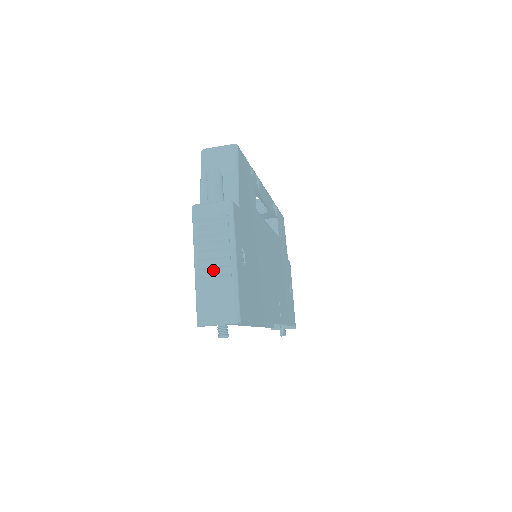
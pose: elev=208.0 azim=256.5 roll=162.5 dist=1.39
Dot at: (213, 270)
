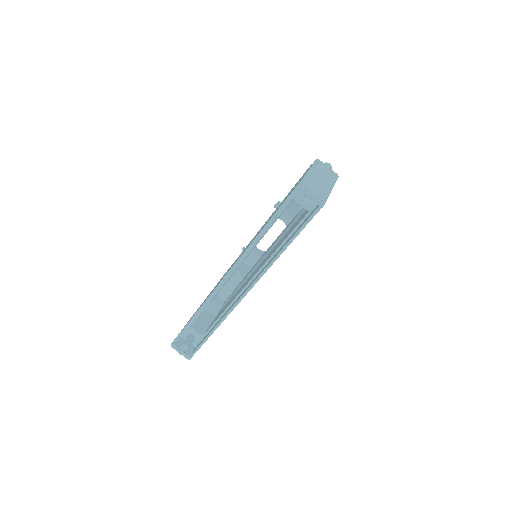
Dot at: (320, 179)
